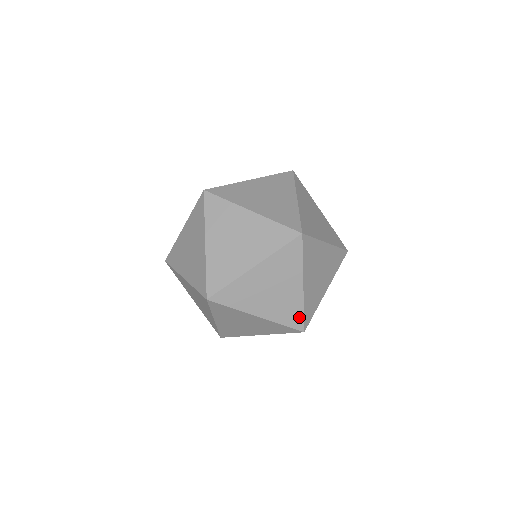
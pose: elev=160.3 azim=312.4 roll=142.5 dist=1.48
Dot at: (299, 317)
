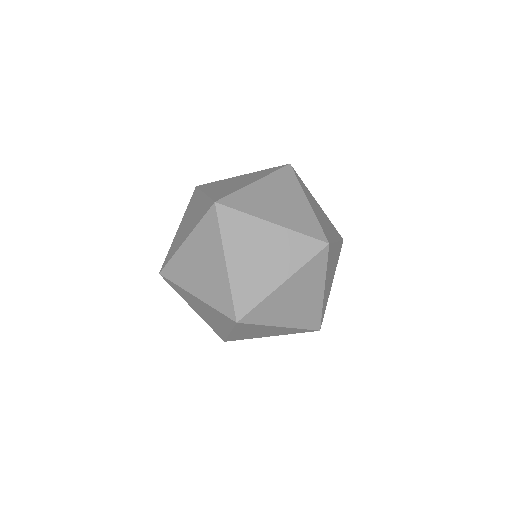
Dot at: (229, 302)
